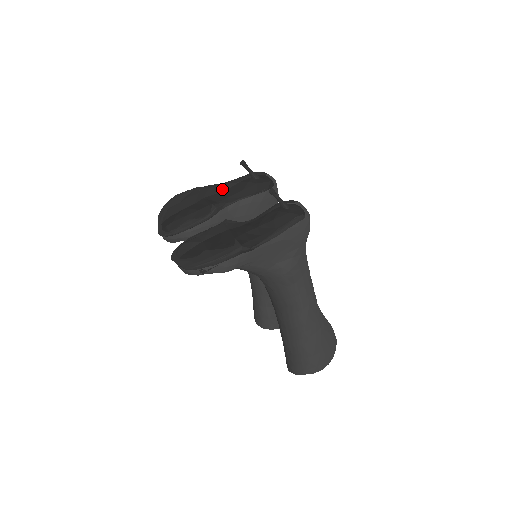
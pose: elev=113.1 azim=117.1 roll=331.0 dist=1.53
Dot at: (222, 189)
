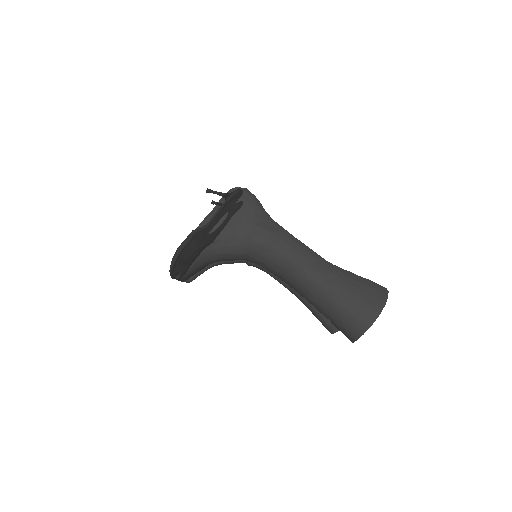
Dot at: occluded
